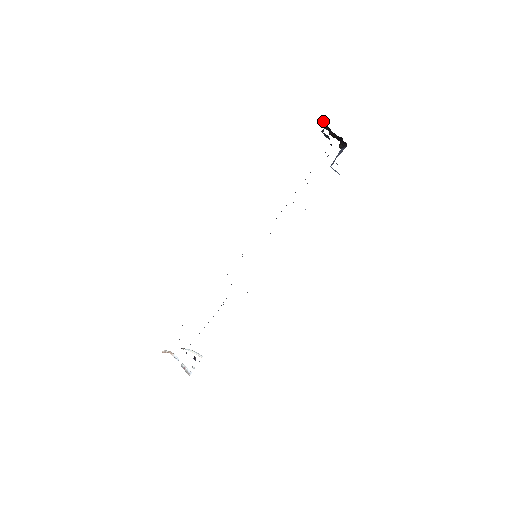
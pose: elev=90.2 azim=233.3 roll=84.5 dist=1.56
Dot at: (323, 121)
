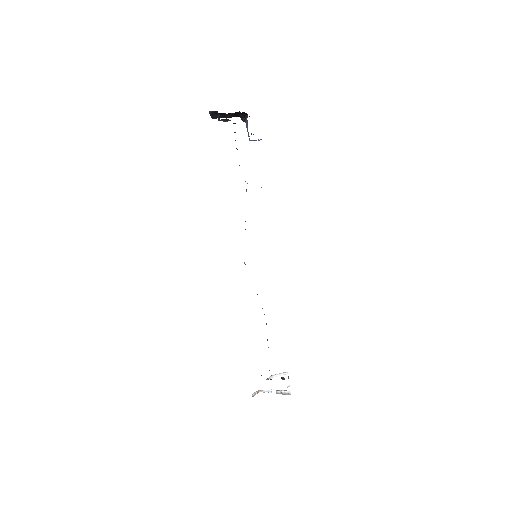
Dot at: (212, 112)
